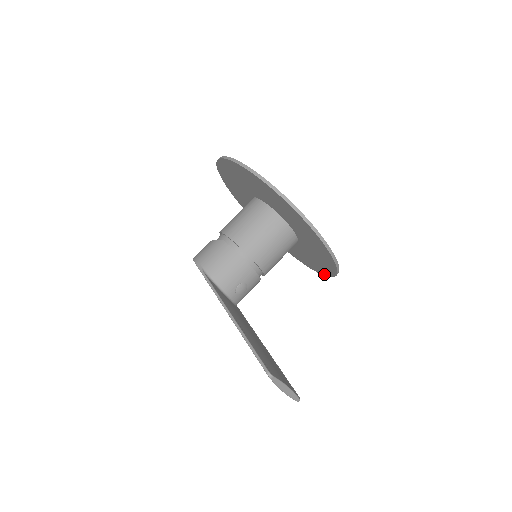
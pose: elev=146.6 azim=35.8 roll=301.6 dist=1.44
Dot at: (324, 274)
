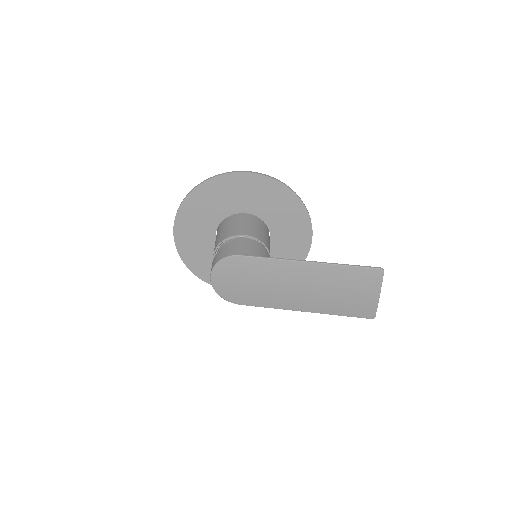
Dot at: occluded
